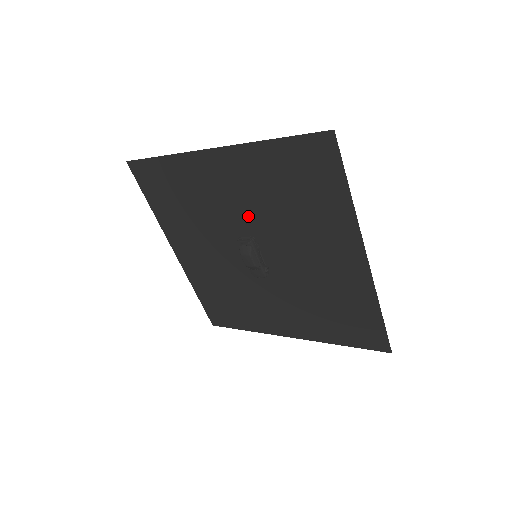
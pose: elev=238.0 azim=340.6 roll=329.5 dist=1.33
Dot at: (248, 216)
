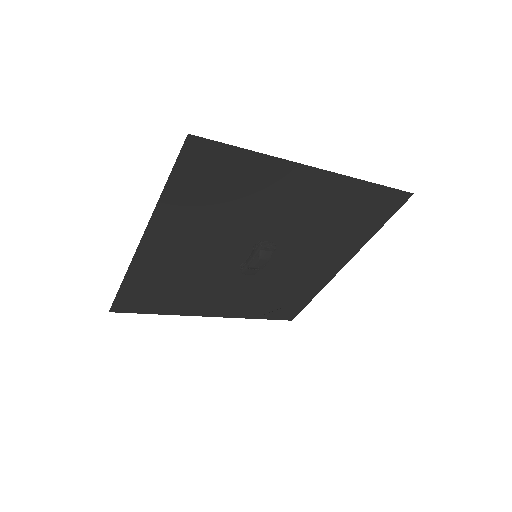
Dot at: (286, 226)
